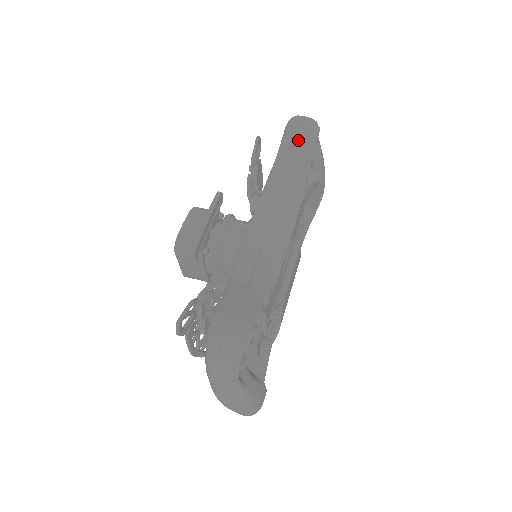
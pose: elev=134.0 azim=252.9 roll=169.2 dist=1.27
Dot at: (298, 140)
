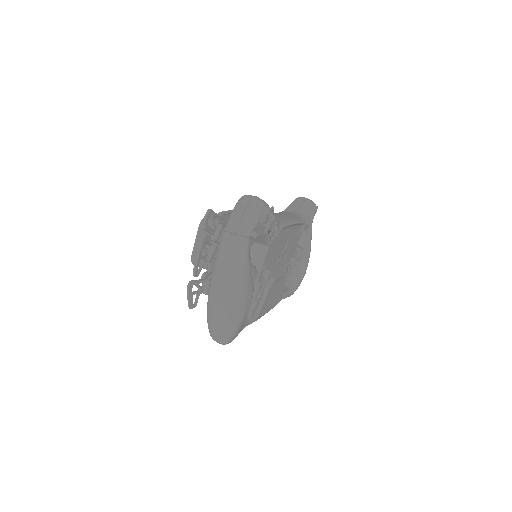
Dot at: (304, 203)
